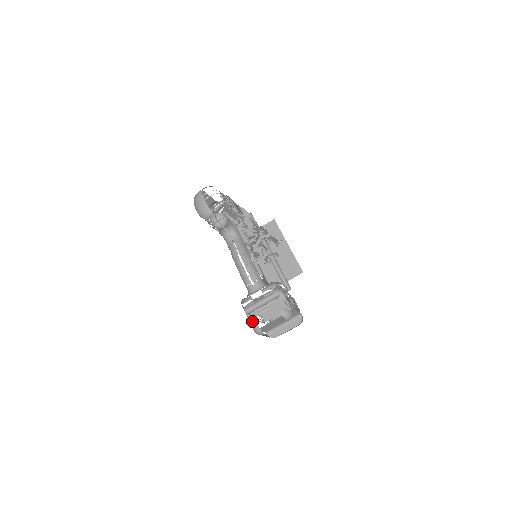
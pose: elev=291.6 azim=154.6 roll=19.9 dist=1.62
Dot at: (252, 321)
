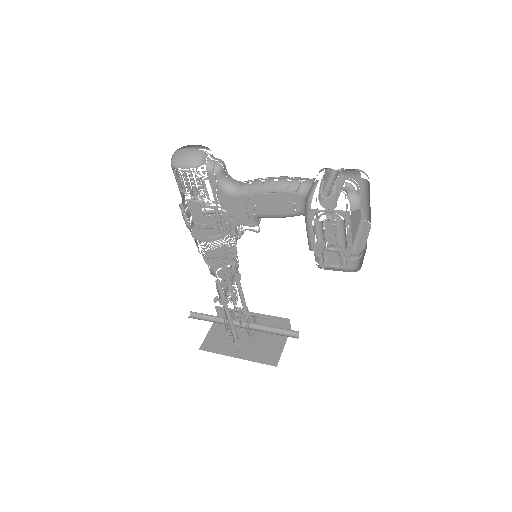
Dot at: occluded
